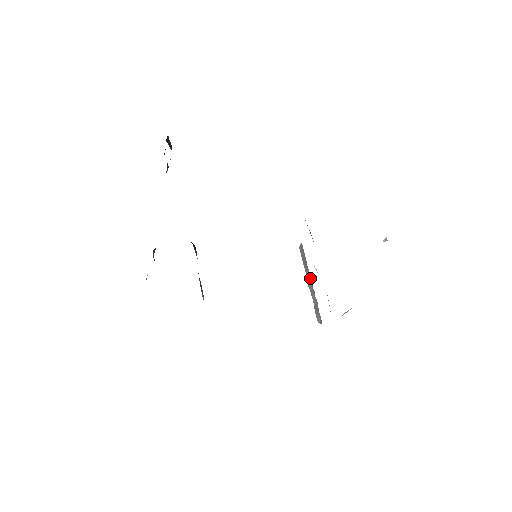
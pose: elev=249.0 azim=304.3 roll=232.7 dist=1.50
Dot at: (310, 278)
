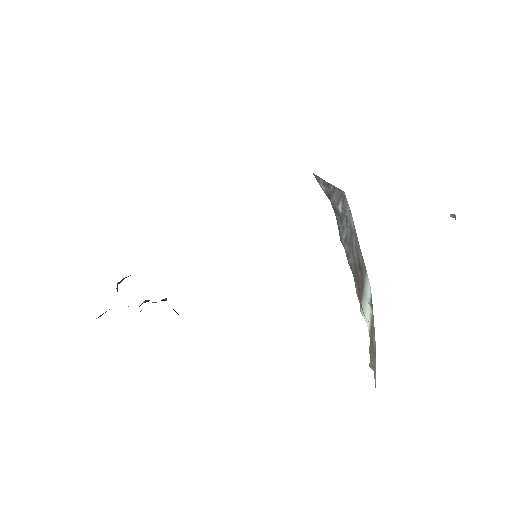
Dot at: occluded
